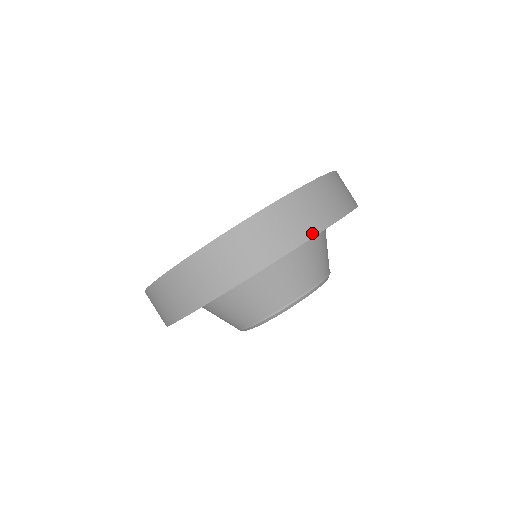
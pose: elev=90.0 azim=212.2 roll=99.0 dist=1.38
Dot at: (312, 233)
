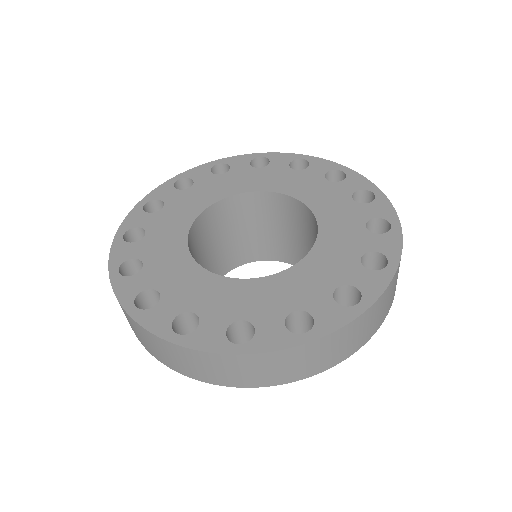
Dot at: (387, 313)
